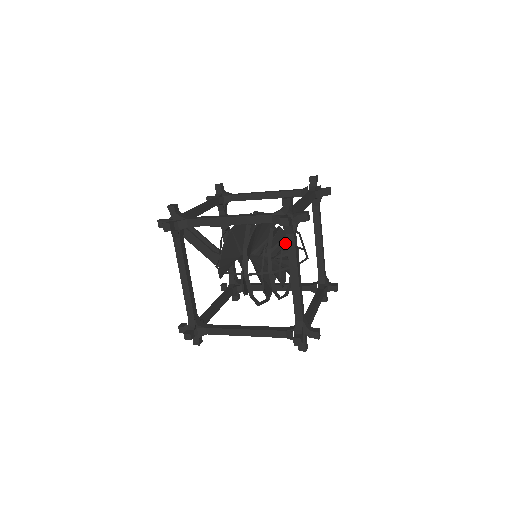
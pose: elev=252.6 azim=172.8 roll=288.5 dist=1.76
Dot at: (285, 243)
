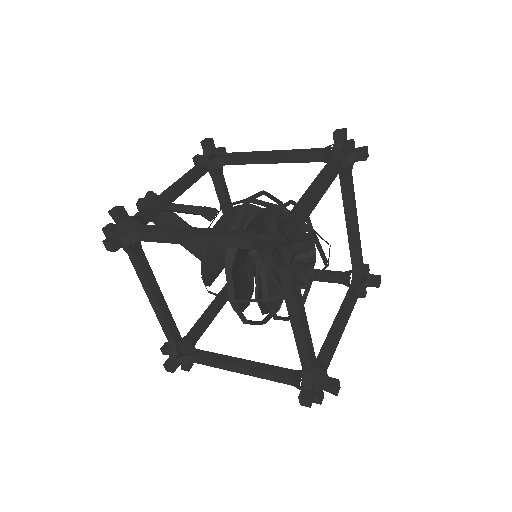
Dot at: occluded
